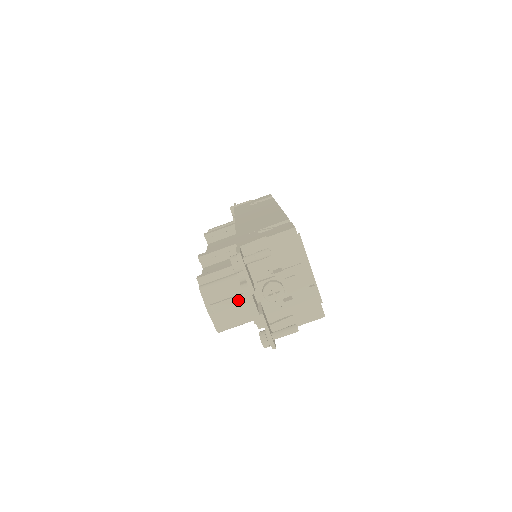
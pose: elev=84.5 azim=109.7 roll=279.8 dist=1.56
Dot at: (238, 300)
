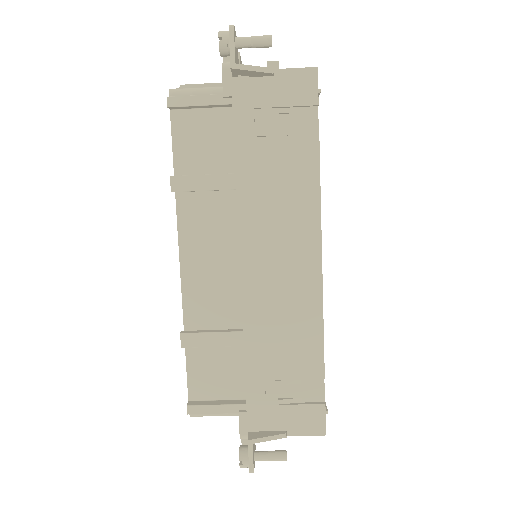
Dot at: occluded
